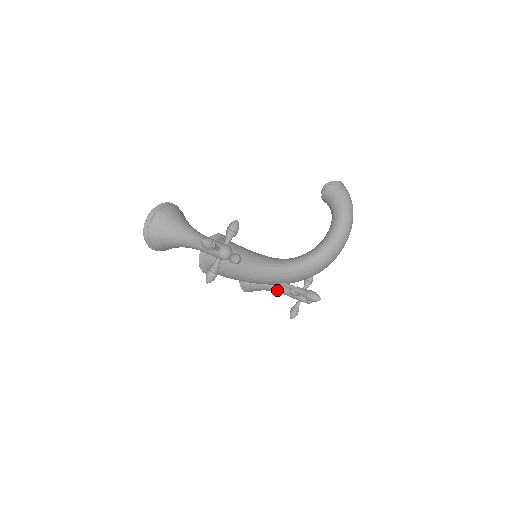
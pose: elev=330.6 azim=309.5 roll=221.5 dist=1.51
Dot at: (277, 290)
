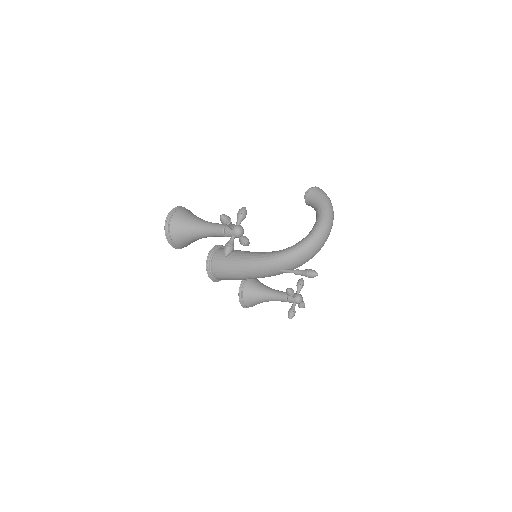
Dot at: (273, 298)
